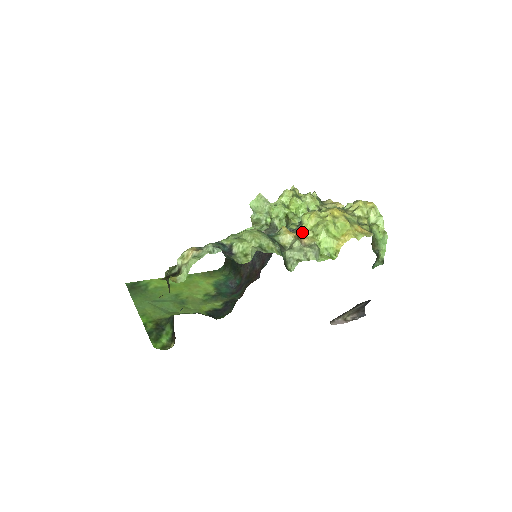
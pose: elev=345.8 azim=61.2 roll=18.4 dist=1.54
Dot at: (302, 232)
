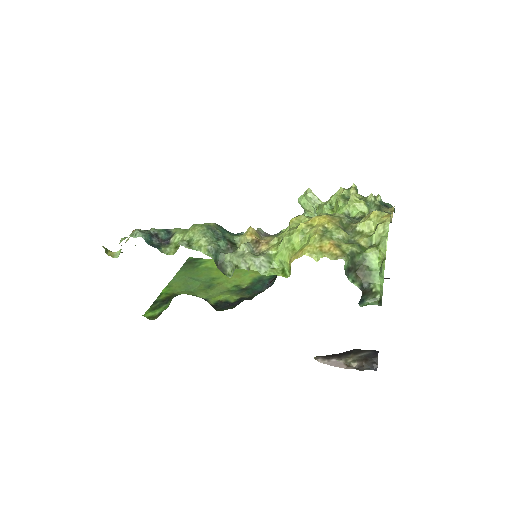
Dot at: occluded
